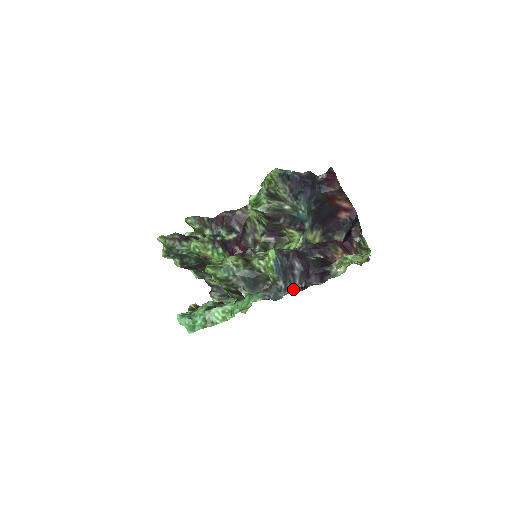
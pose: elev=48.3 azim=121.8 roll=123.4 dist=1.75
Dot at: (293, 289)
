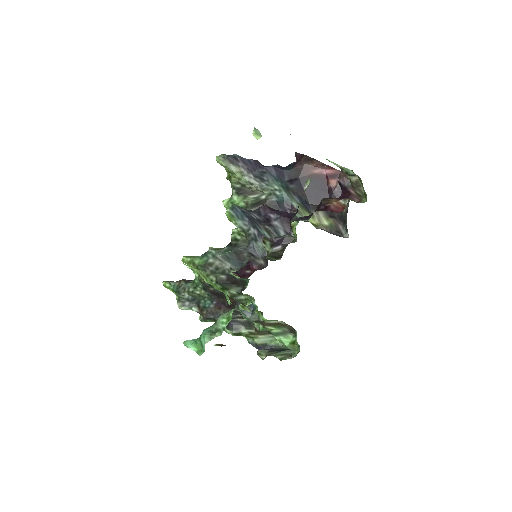
Dot at: occluded
